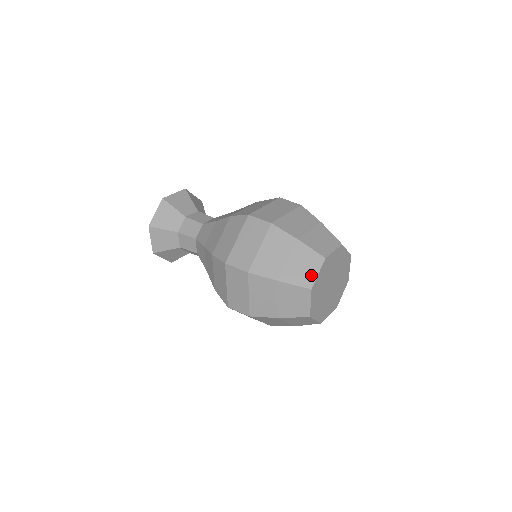
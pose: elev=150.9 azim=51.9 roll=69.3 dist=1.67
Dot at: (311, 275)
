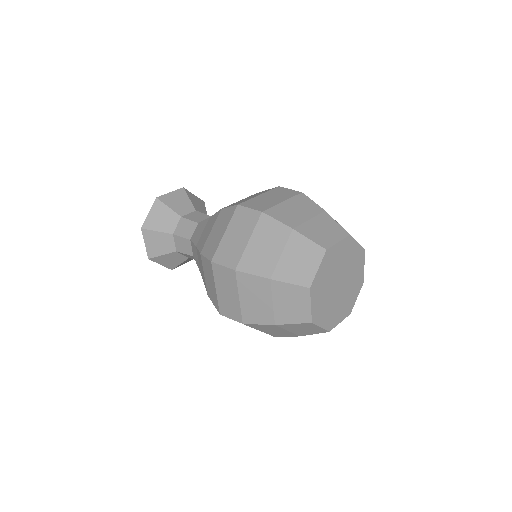
Dot at: (304, 310)
